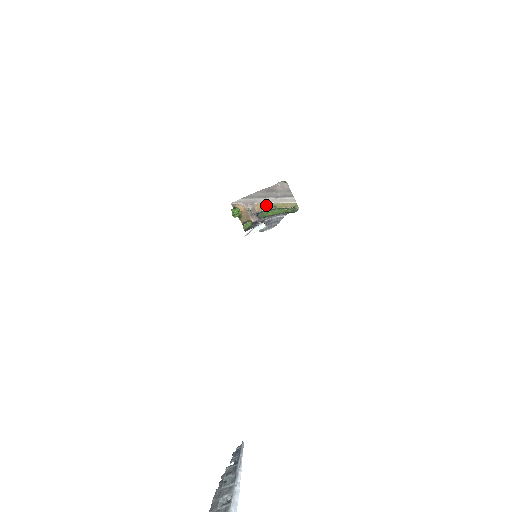
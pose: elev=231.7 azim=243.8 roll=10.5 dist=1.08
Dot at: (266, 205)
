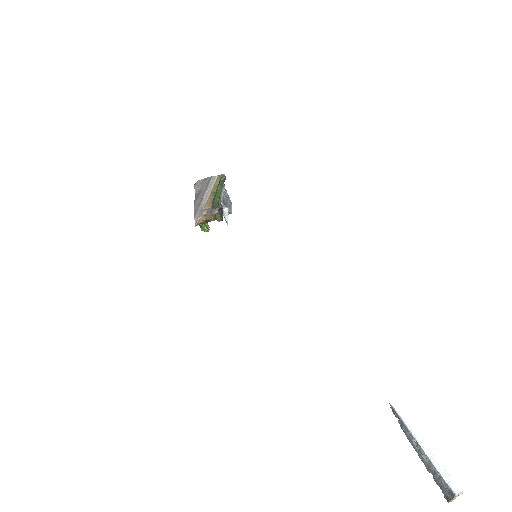
Dot at: (209, 200)
